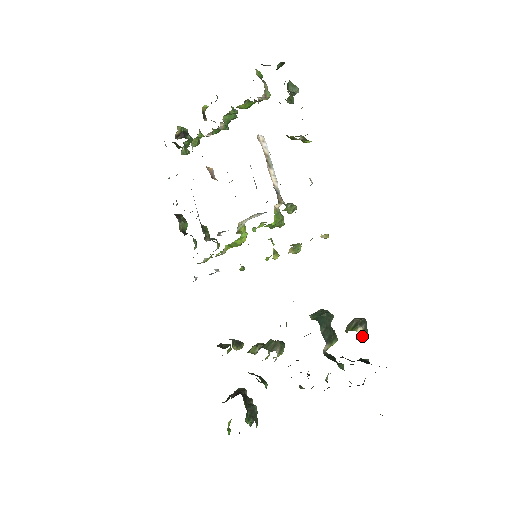
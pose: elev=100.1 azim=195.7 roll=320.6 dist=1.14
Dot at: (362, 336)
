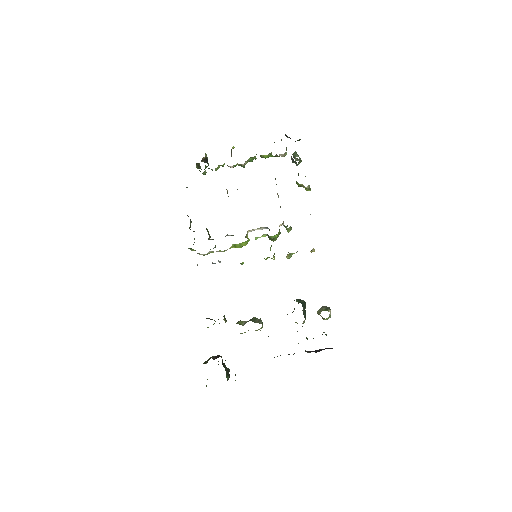
Dot at: (329, 316)
